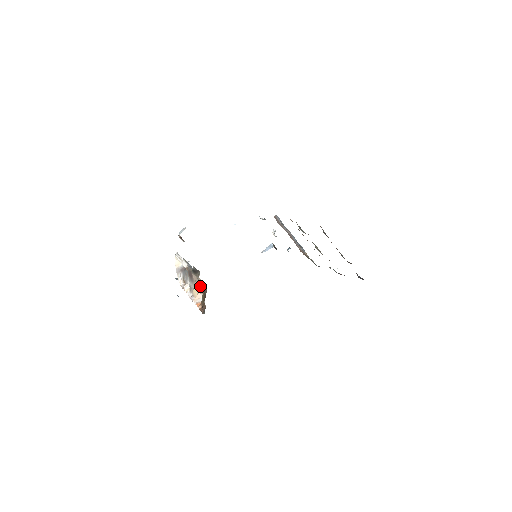
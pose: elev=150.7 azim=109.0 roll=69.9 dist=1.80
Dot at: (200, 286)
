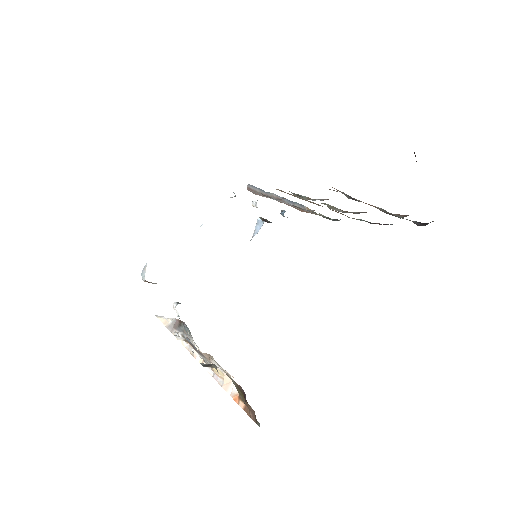
Dot at: (222, 368)
